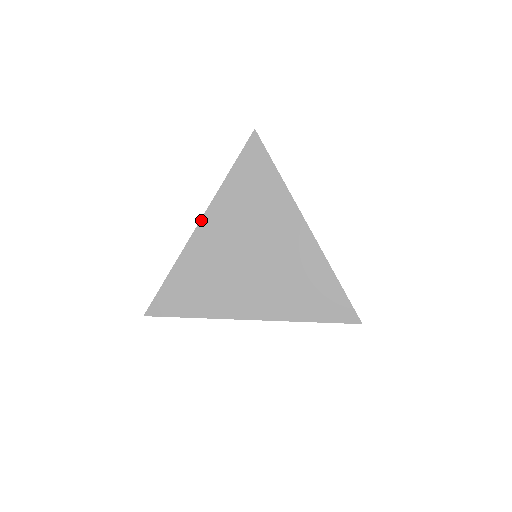
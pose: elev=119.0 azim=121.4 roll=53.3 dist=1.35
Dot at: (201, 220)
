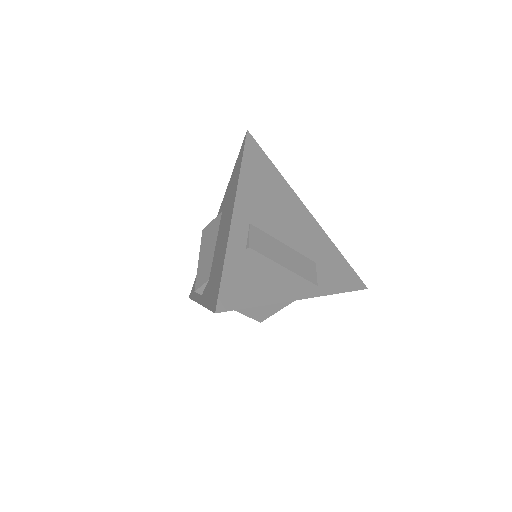
Dot at: (235, 204)
